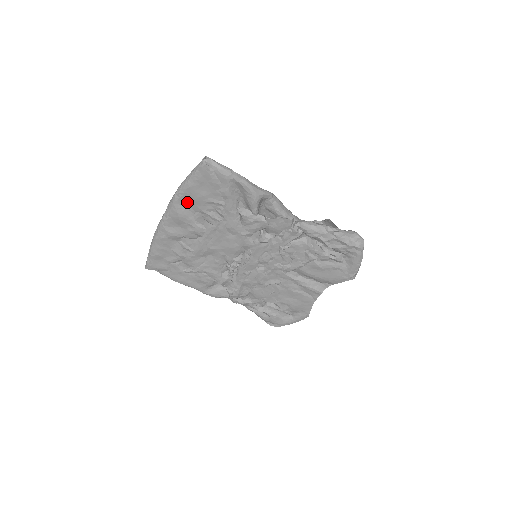
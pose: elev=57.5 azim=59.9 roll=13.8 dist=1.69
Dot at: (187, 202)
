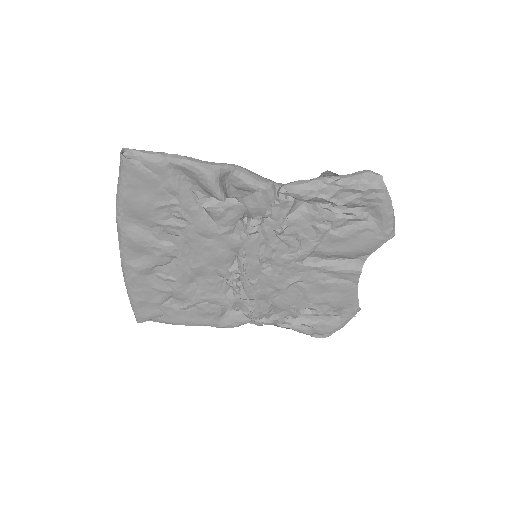
Dot at: (134, 219)
